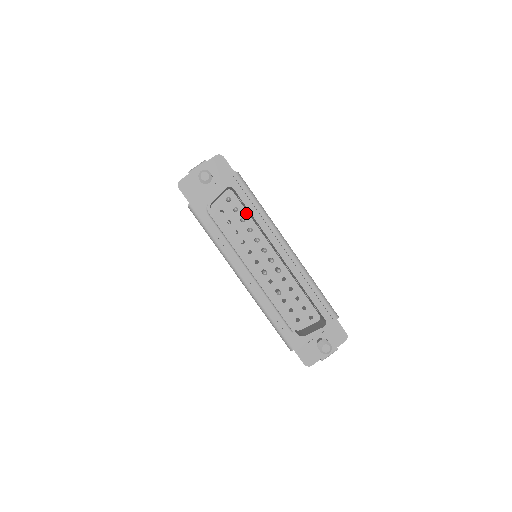
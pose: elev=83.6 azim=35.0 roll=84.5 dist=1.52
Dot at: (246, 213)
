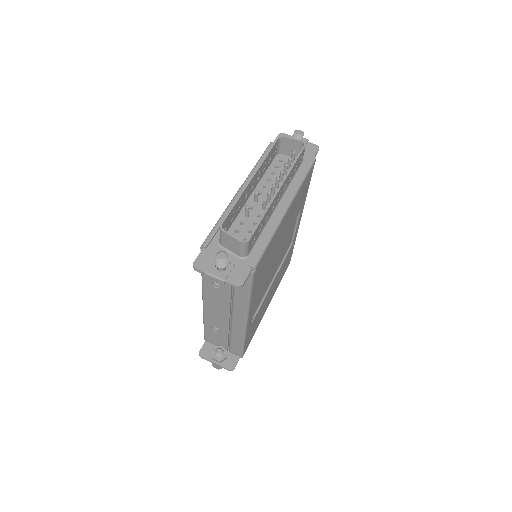
Dot at: occluded
